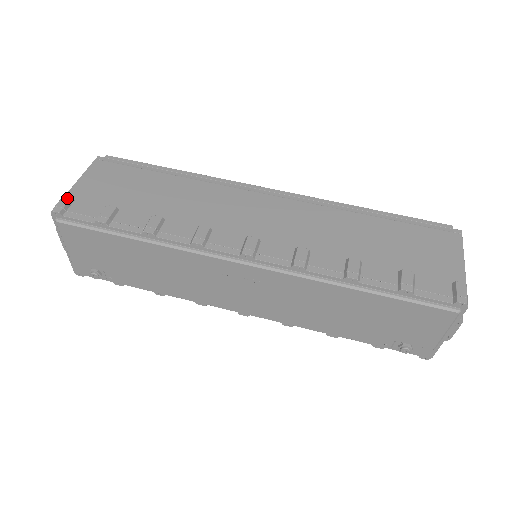
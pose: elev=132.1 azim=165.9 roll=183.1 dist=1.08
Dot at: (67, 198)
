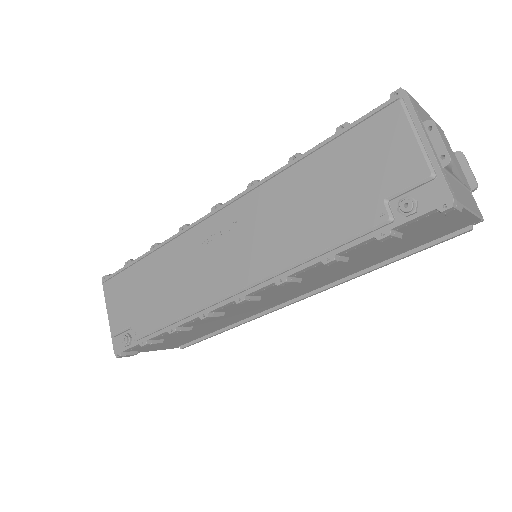
Dot at: occluded
